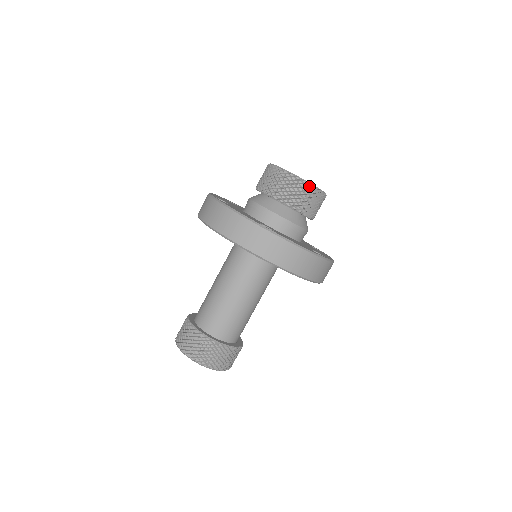
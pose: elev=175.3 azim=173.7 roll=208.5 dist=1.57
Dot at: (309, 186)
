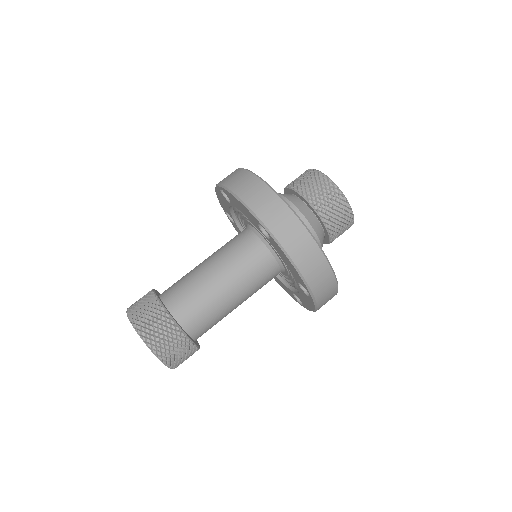
Dot at: occluded
